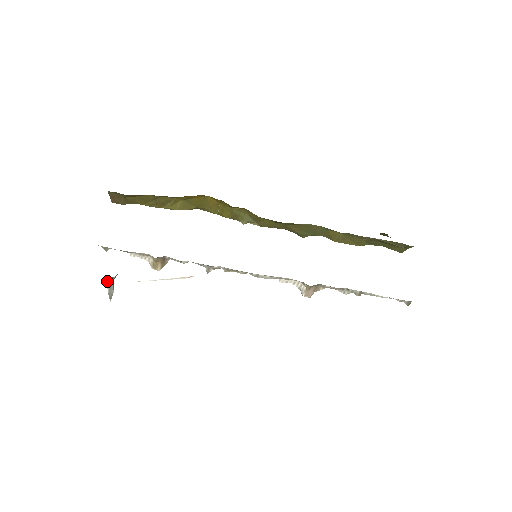
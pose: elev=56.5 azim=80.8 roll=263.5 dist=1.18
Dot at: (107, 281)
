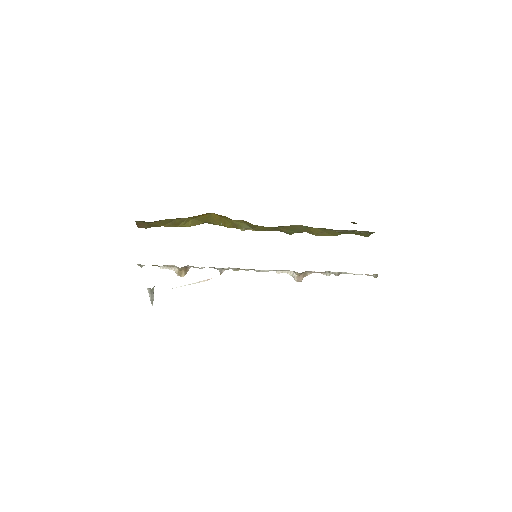
Dot at: (149, 291)
